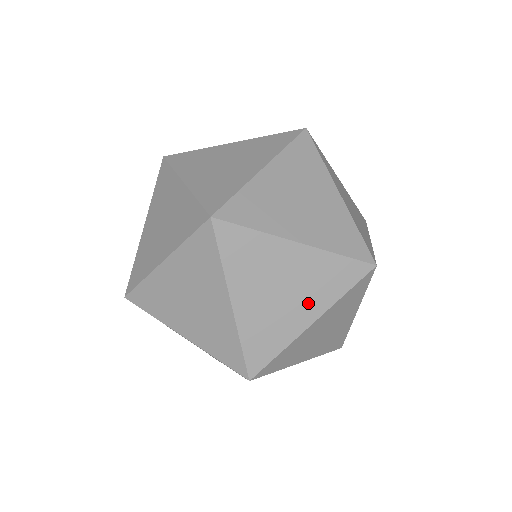
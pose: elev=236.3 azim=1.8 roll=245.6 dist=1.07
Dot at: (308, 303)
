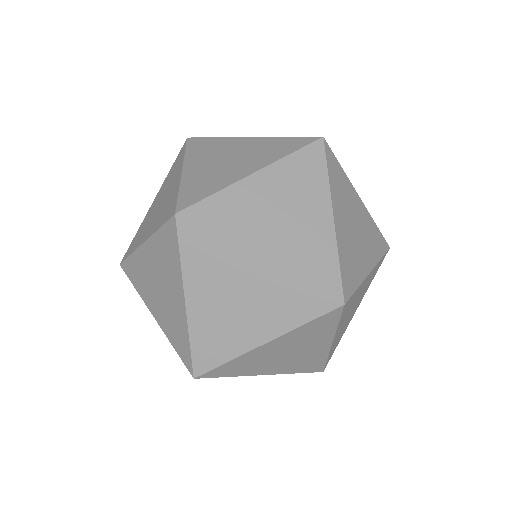
Dot at: (263, 322)
